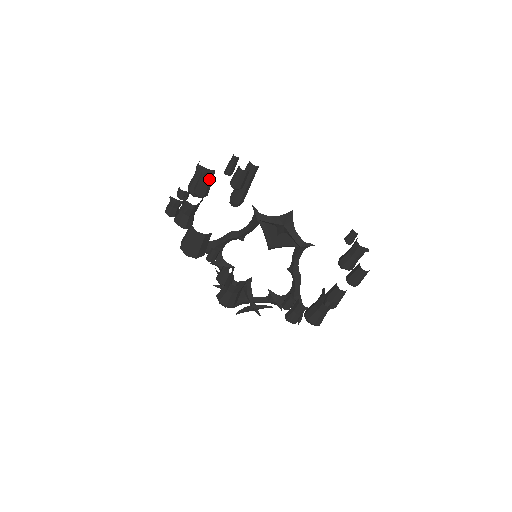
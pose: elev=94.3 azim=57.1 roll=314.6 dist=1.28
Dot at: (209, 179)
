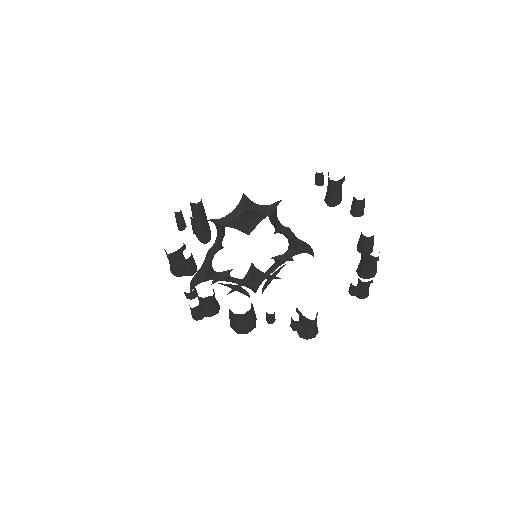
Dot at: (190, 257)
